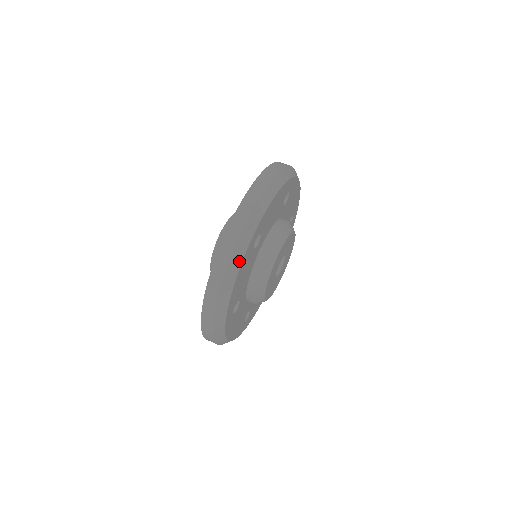
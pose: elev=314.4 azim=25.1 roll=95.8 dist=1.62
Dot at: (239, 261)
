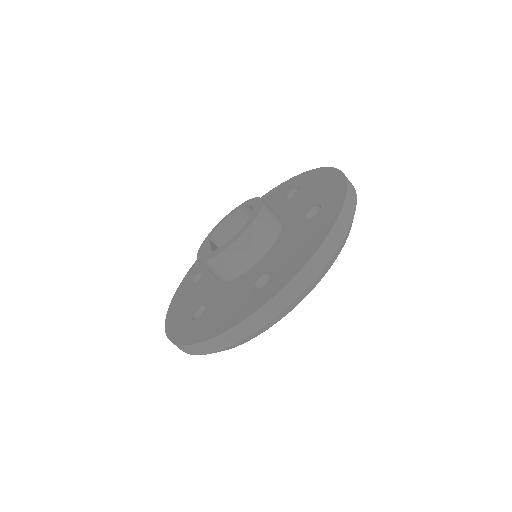
Dot at: (346, 238)
